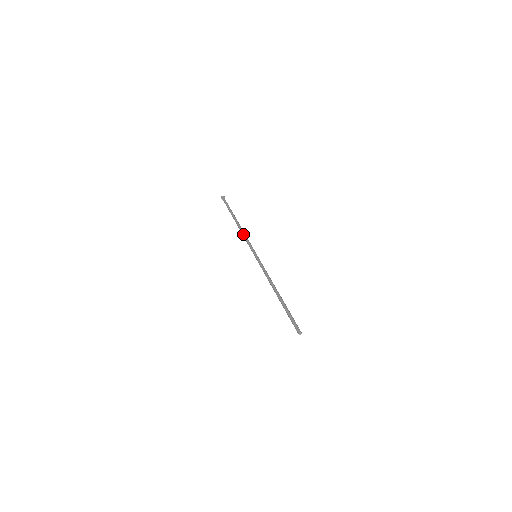
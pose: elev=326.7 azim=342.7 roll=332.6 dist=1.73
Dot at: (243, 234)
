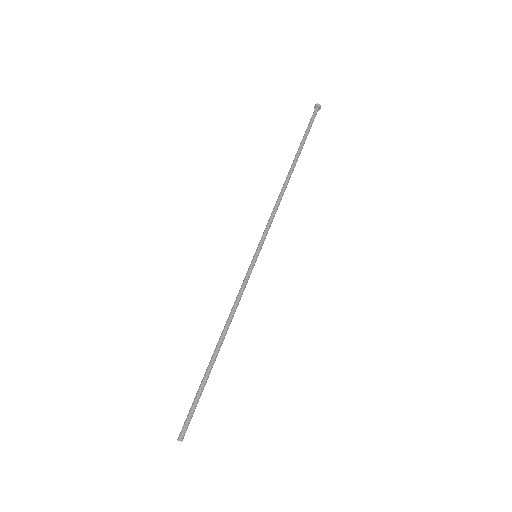
Dot at: occluded
